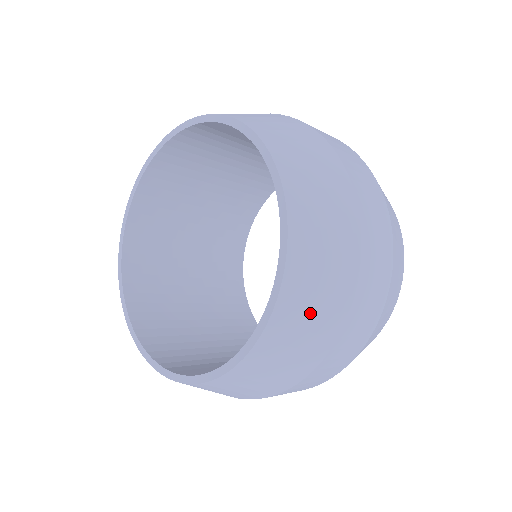
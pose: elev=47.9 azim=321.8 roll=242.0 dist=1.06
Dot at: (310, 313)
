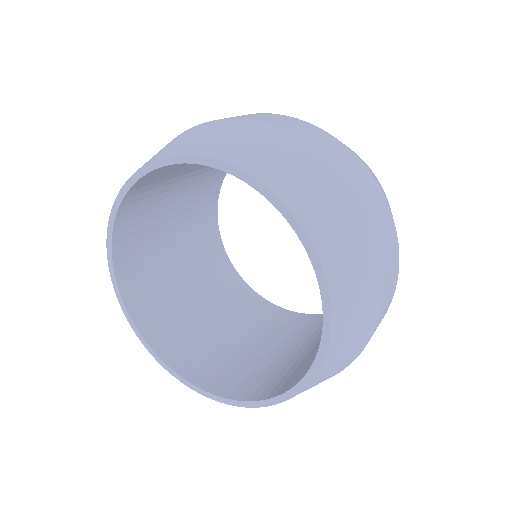
Dot at: (355, 274)
